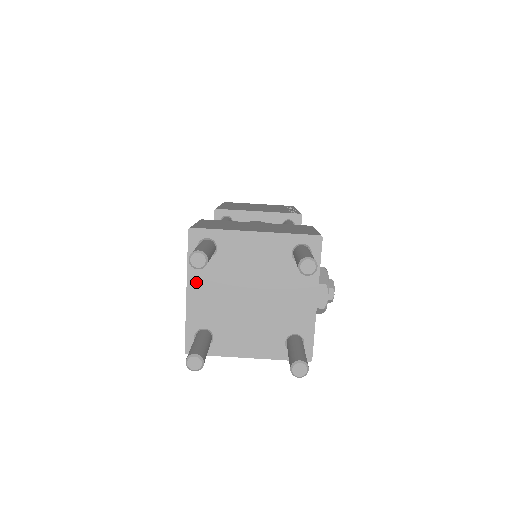
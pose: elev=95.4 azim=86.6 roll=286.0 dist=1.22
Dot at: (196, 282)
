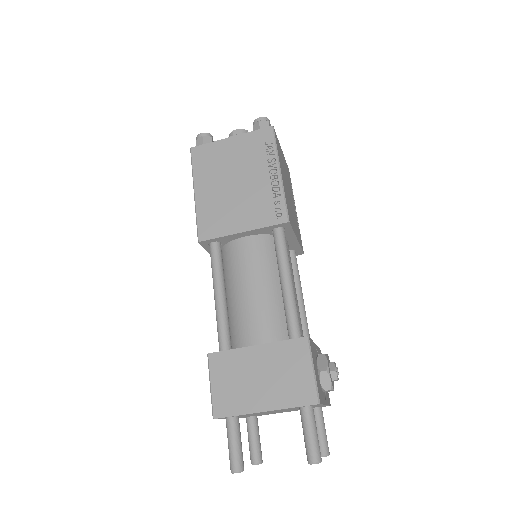
Dot at: occluded
